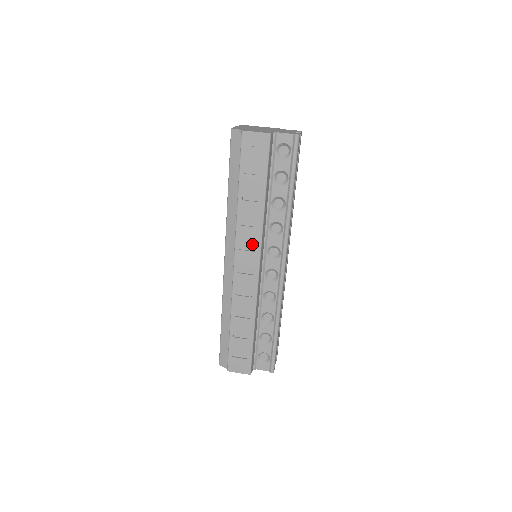
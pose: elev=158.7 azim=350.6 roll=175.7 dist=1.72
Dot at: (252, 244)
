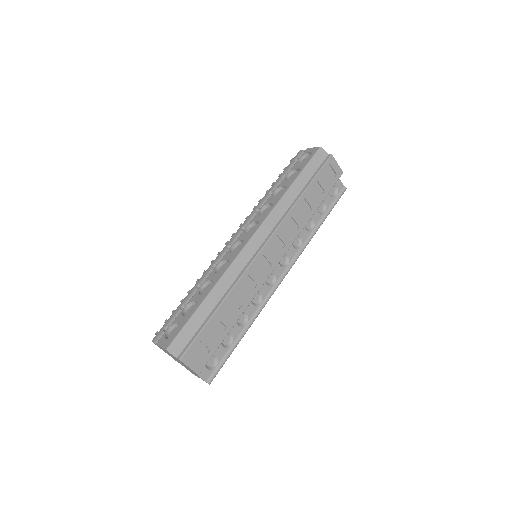
Dot at: (286, 240)
